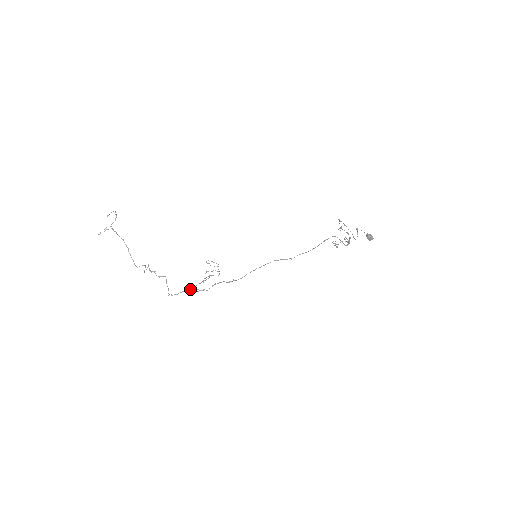
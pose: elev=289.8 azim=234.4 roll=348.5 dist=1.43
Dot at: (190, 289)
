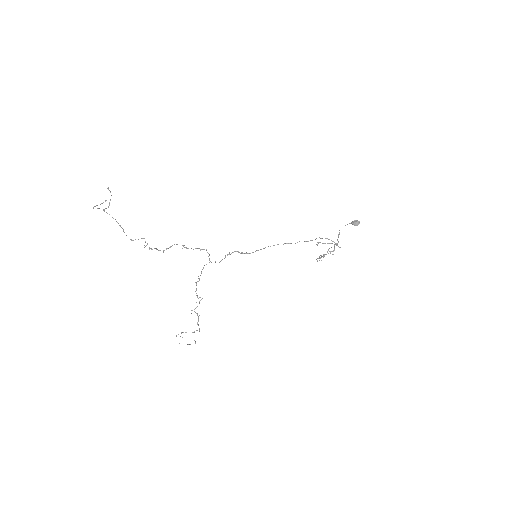
Dot at: occluded
